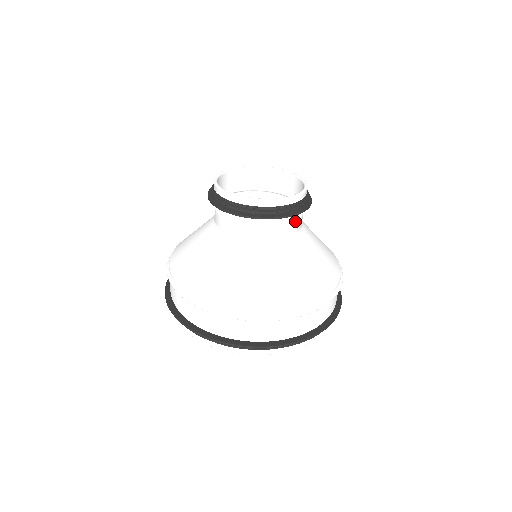
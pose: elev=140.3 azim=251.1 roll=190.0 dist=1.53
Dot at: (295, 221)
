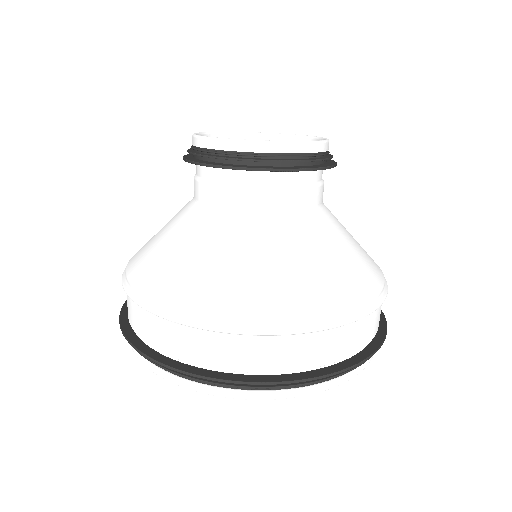
Dot at: (321, 184)
